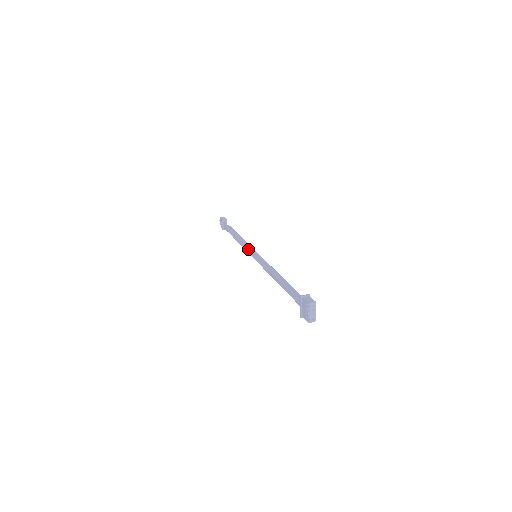
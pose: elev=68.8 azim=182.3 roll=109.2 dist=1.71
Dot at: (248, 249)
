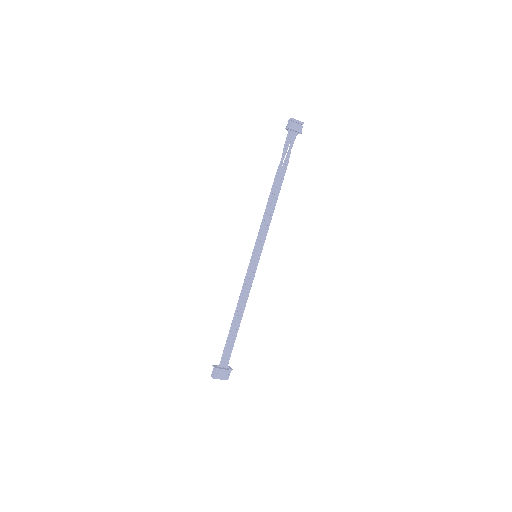
Dot at: (262, 233)
